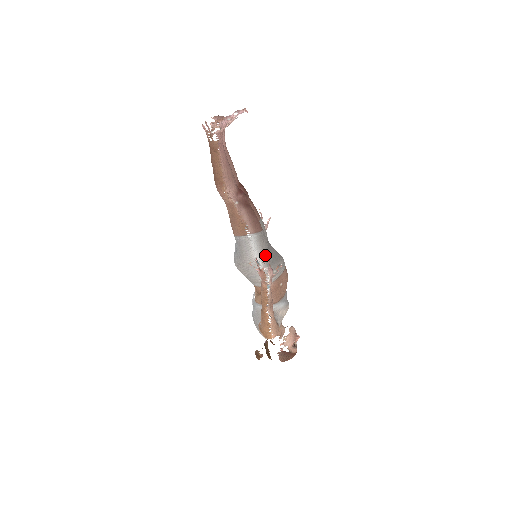
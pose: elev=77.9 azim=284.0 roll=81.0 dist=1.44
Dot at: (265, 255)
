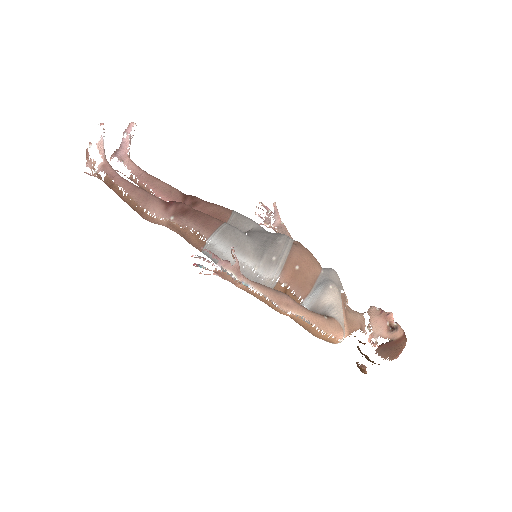
Dot at: (244, 249)
